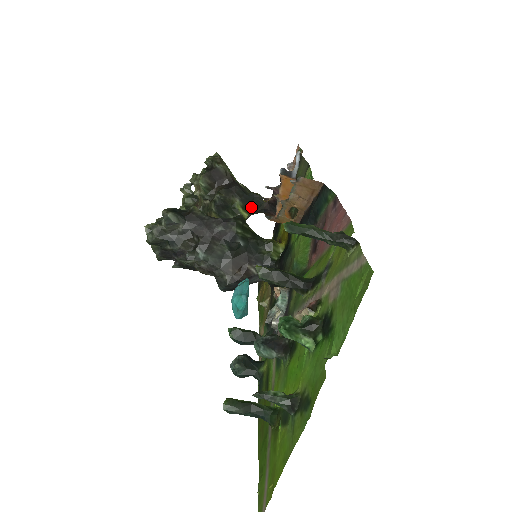
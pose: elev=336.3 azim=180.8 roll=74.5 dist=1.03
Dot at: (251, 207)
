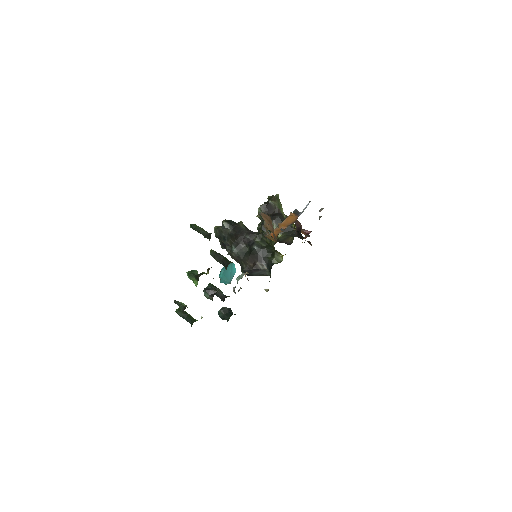
Dot at: (284, 231)
